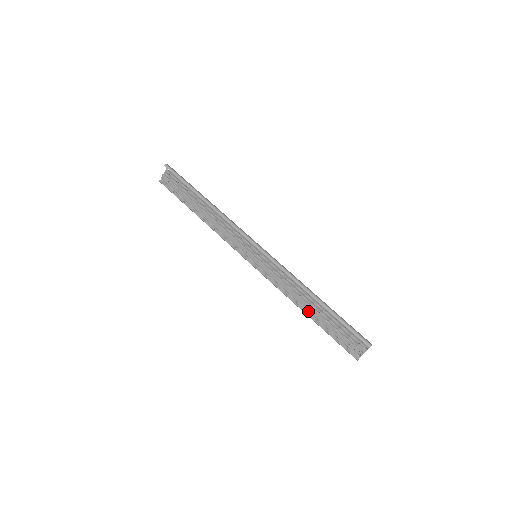
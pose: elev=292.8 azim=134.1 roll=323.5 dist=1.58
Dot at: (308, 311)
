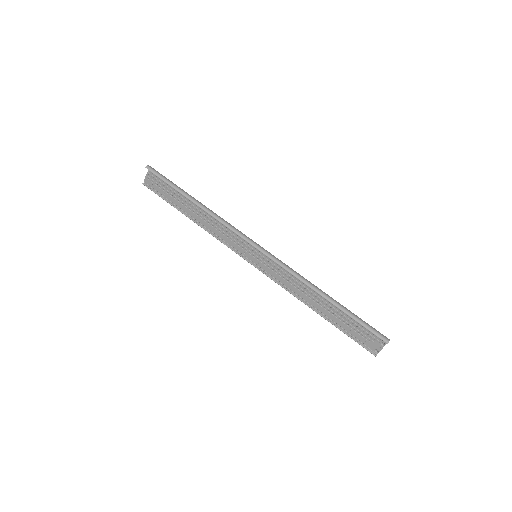
Dot at: (318, 310)
